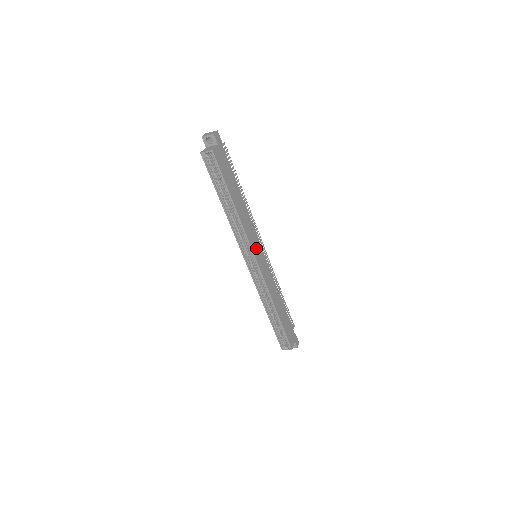
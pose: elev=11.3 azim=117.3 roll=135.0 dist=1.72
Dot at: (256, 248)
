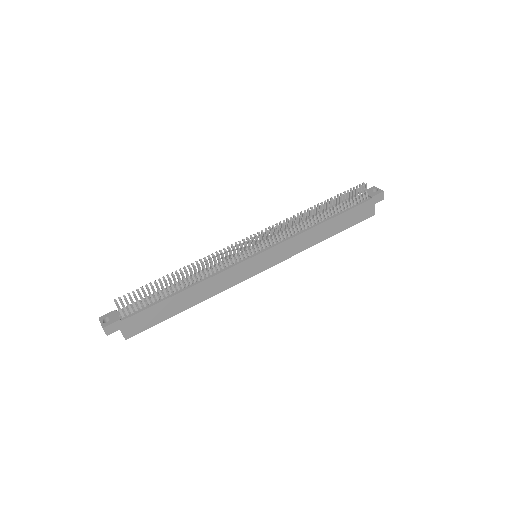
Dot at: (248, 270)
